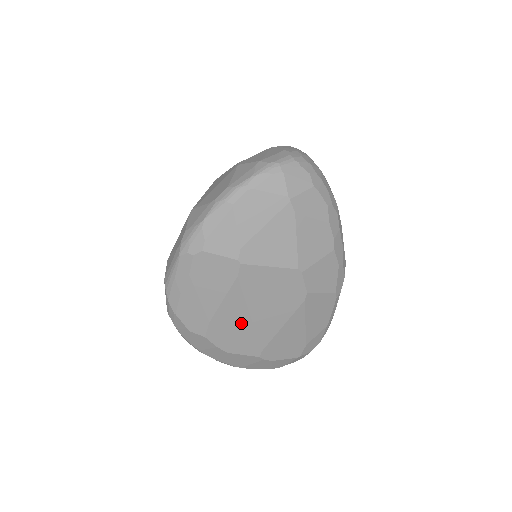
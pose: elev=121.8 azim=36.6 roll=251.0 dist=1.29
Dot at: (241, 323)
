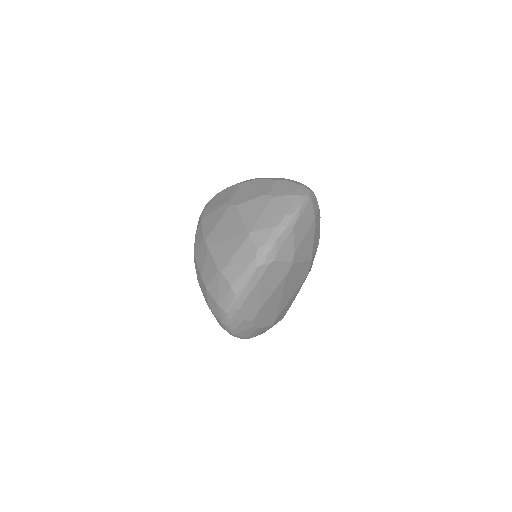
Dot at: (275, 304)
